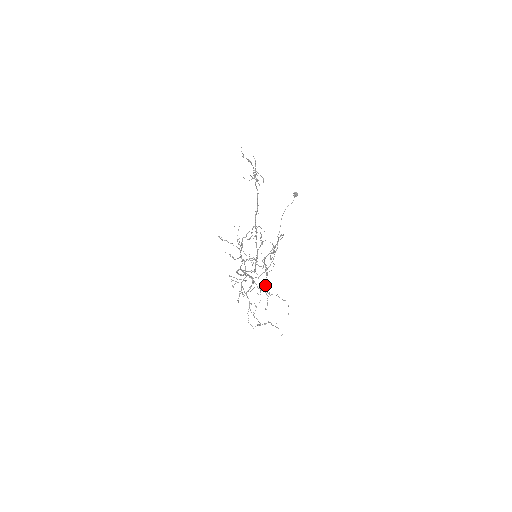
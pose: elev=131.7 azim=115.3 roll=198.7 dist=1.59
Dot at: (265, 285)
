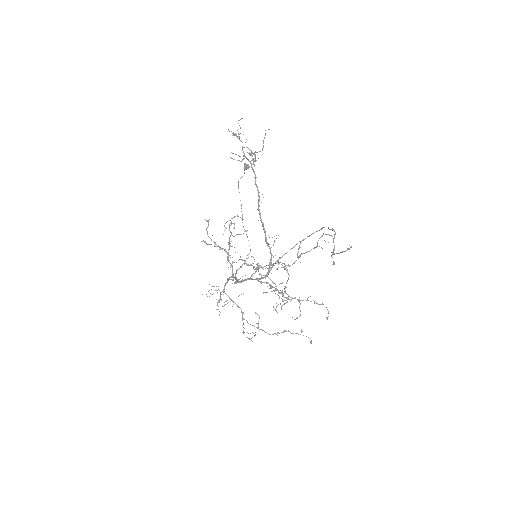
Dot at: (285, 290)
